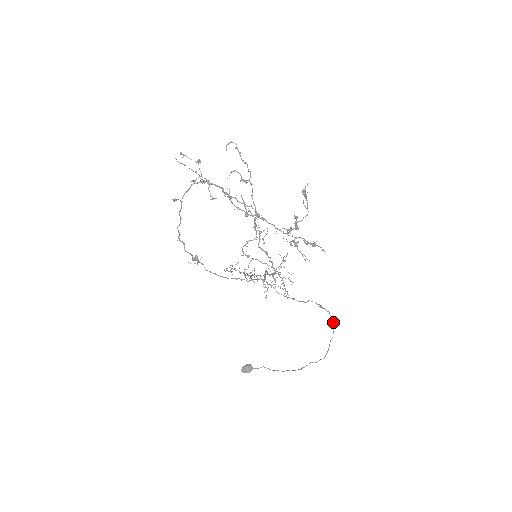
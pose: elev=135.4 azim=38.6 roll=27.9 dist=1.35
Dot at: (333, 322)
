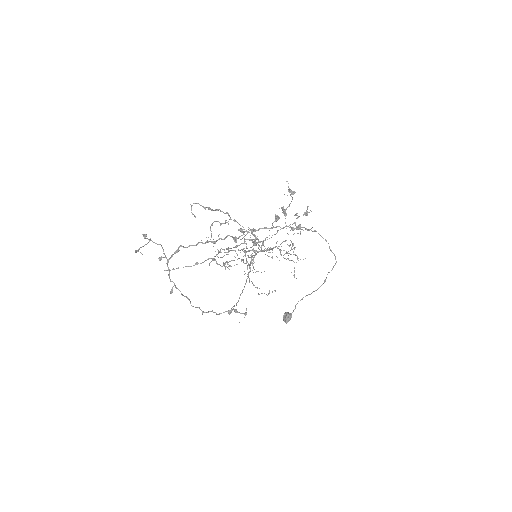
Dot at: occluded
